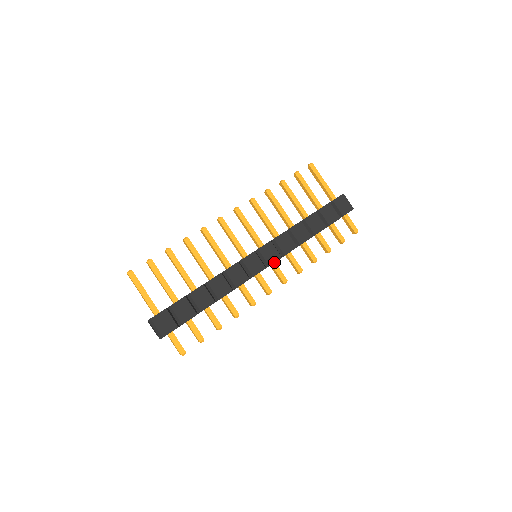
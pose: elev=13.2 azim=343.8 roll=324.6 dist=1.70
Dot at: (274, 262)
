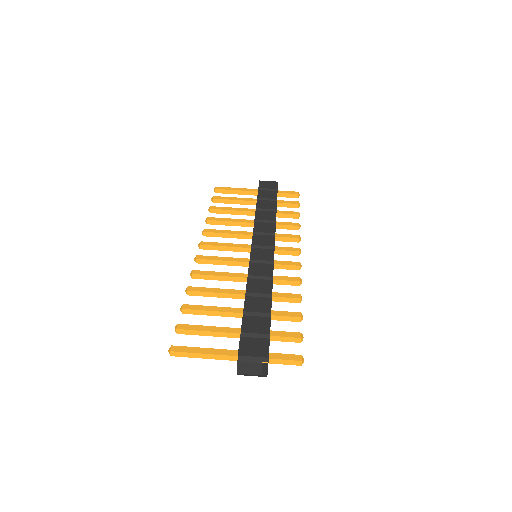
Dot at: (274, 242)
